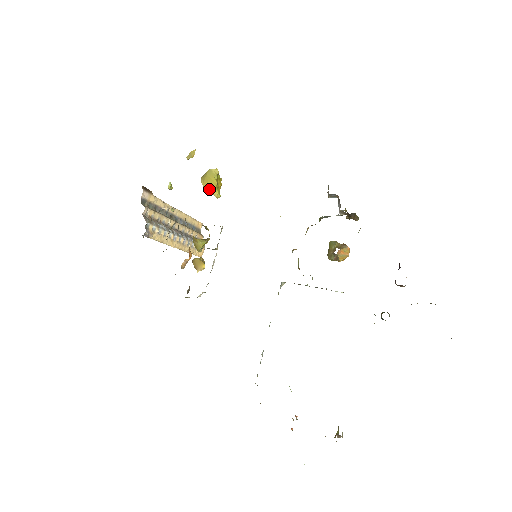
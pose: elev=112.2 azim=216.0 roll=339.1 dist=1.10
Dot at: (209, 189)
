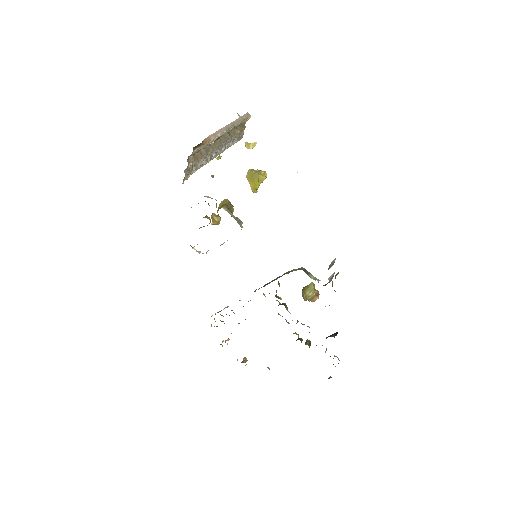
Dot at: (250, 184)
